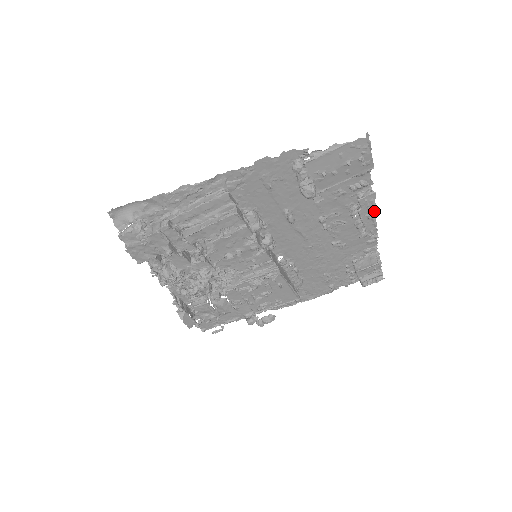
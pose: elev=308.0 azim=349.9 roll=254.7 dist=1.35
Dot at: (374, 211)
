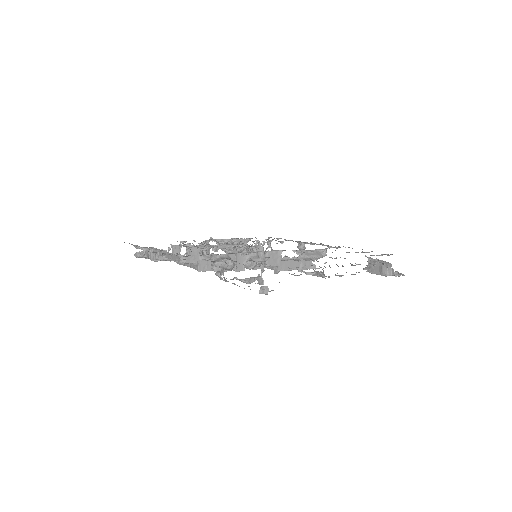
Dot at: occluded
